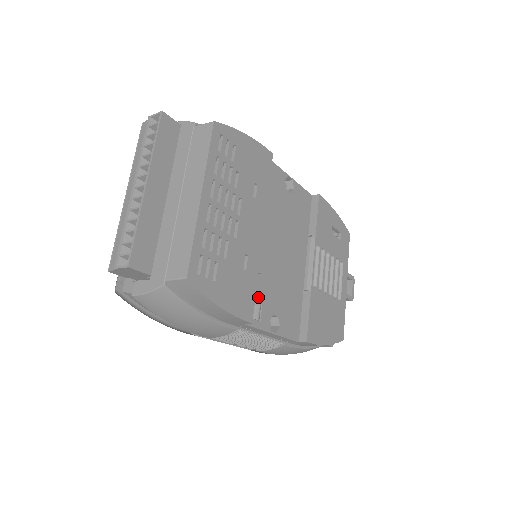
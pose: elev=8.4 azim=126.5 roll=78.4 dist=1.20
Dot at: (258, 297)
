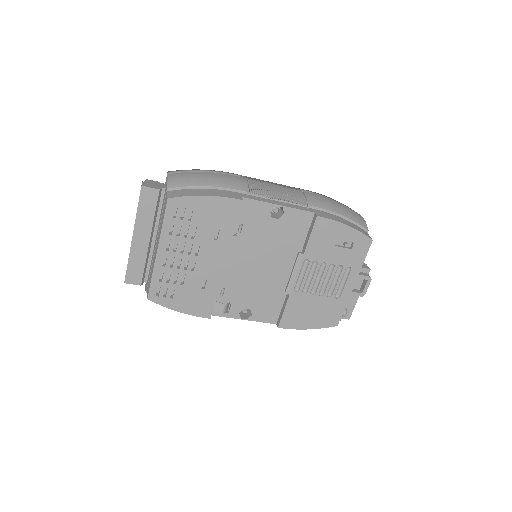
Dot at: (227, 299)
